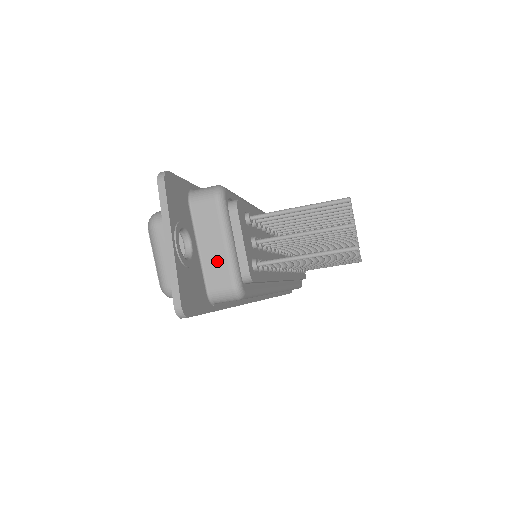
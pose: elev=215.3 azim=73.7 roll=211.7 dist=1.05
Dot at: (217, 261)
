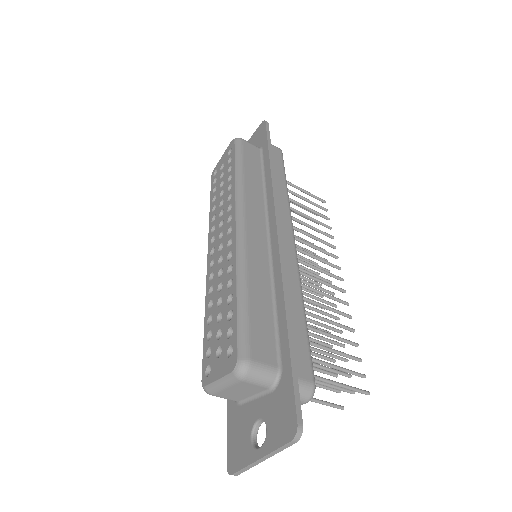
Dot at: occluded
